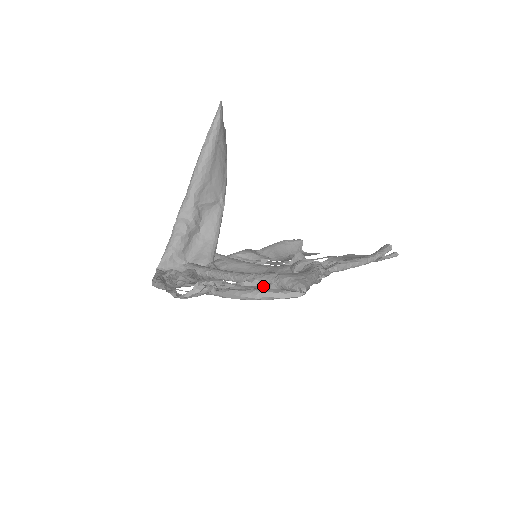
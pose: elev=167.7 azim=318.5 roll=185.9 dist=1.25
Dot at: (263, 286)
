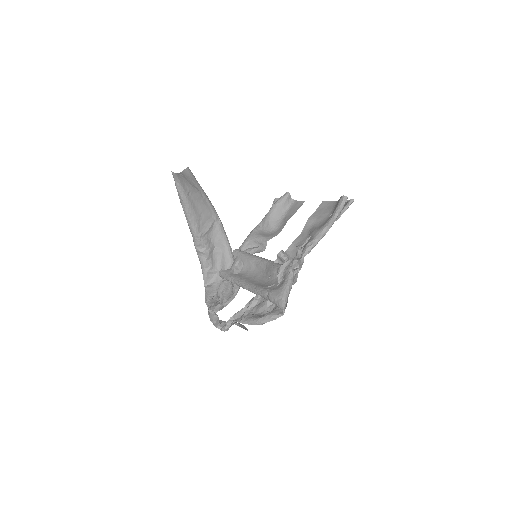
Dot at: (263, 304)
